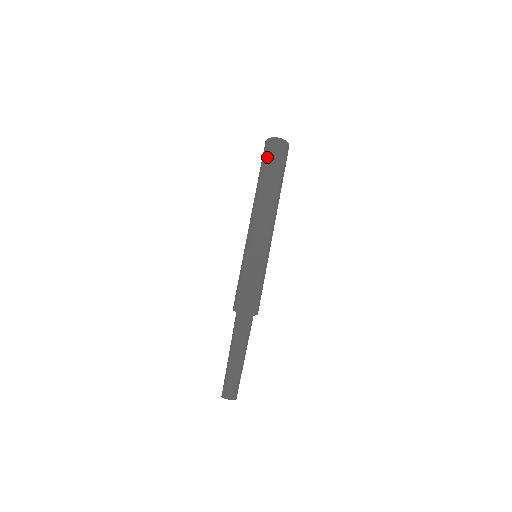
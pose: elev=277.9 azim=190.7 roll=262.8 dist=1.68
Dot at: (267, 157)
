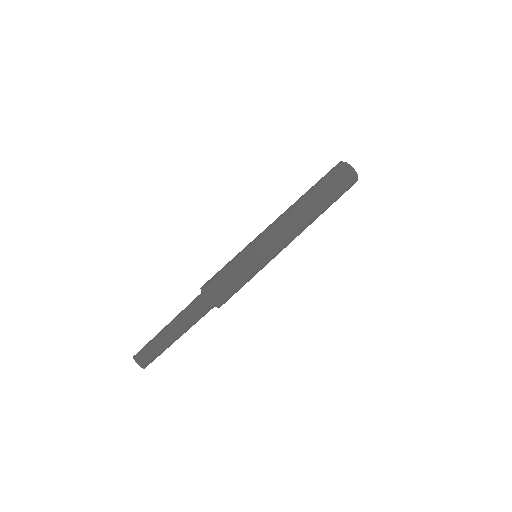
Dot at: (332, 178)
